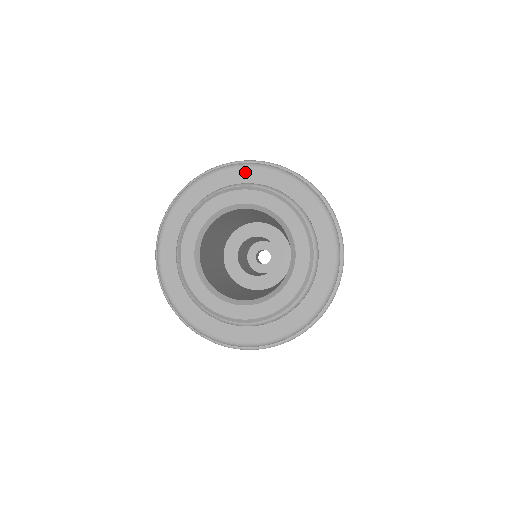
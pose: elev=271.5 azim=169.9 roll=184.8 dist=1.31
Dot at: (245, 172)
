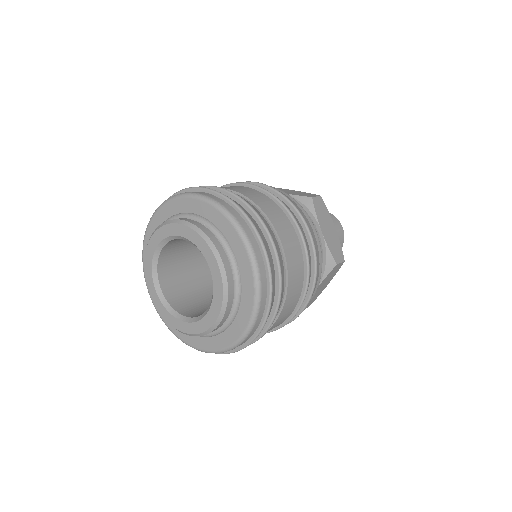
Dot at: (203, 206)
